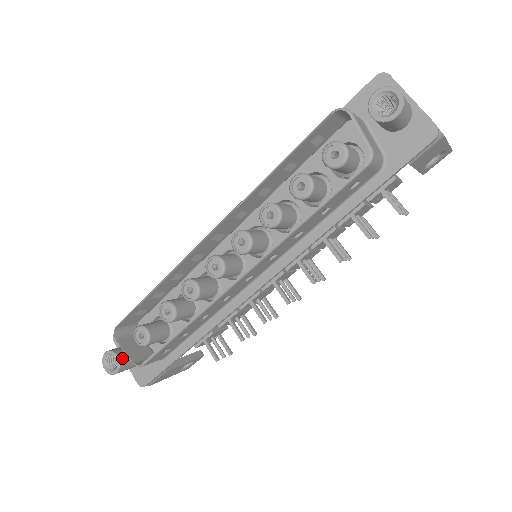
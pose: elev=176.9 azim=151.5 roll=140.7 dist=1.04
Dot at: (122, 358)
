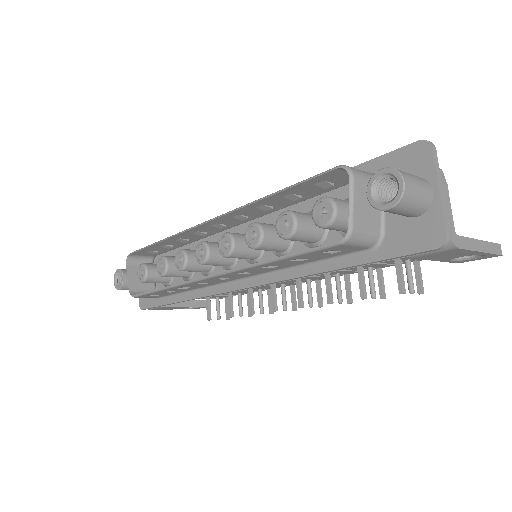
Dot at: (127, 280)
